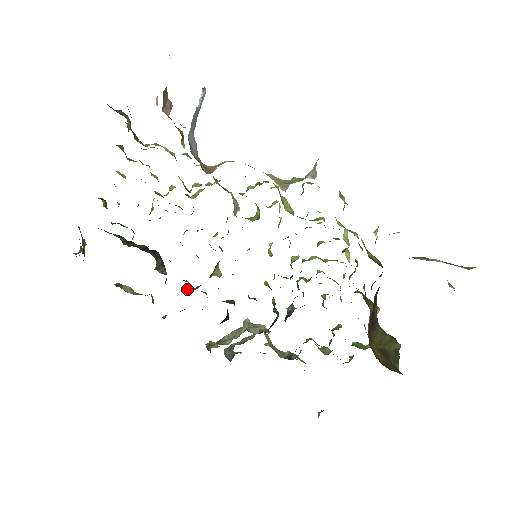
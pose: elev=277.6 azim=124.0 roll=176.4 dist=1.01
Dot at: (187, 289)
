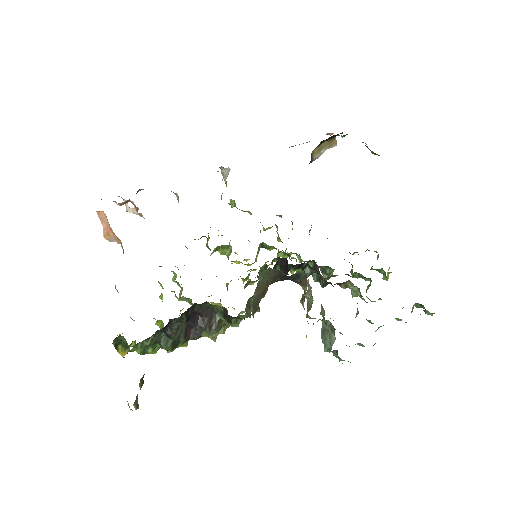
Dot at: (245, 310)
